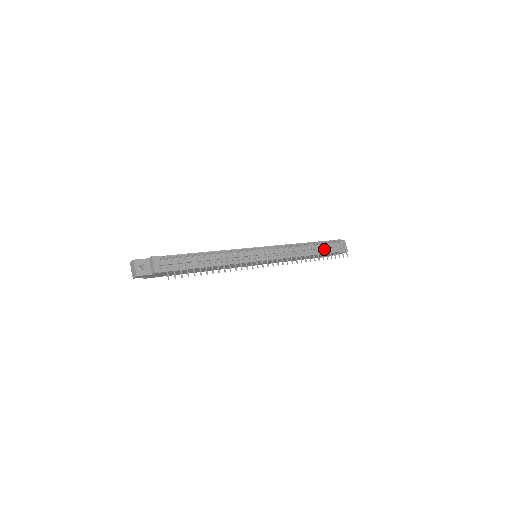
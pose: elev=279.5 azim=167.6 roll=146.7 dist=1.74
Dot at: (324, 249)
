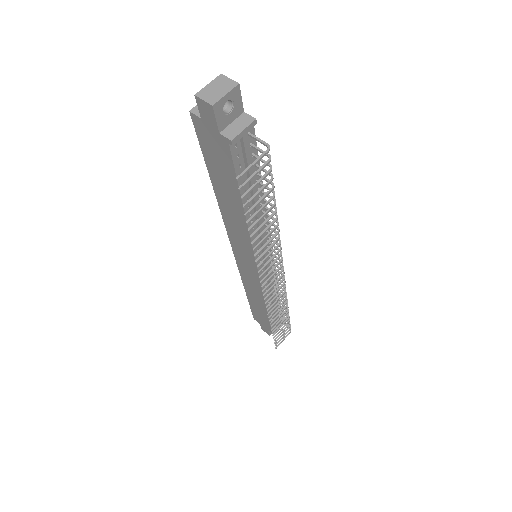
Dot at: (274, 317)
